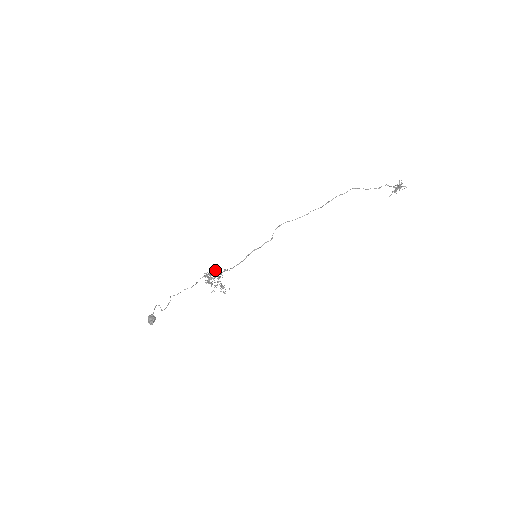
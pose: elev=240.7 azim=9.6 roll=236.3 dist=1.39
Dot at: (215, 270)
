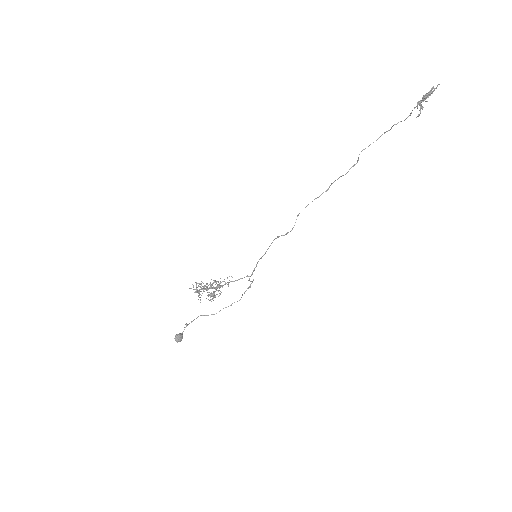
Dot at: occluded
